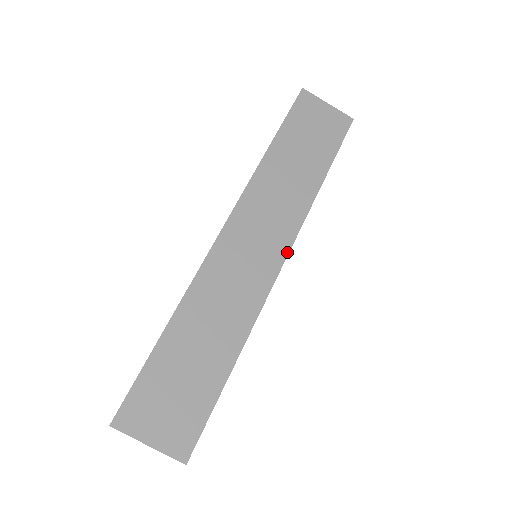
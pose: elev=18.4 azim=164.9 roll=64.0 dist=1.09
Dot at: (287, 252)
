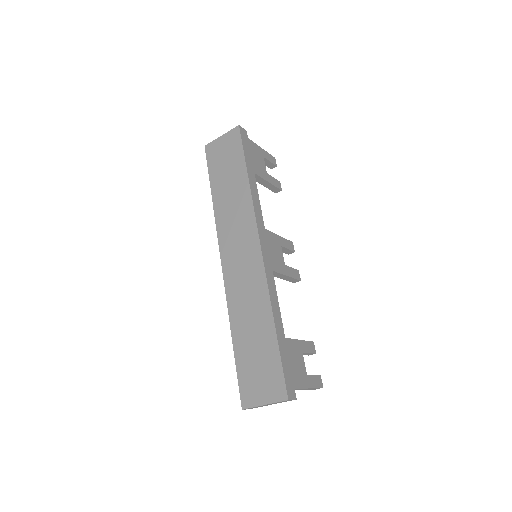
Dot at: (258, 240)
